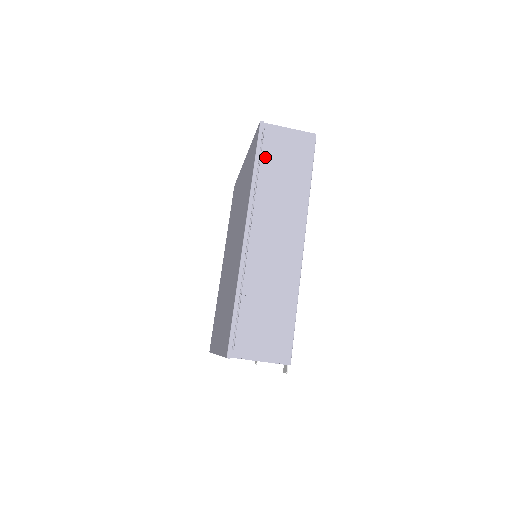
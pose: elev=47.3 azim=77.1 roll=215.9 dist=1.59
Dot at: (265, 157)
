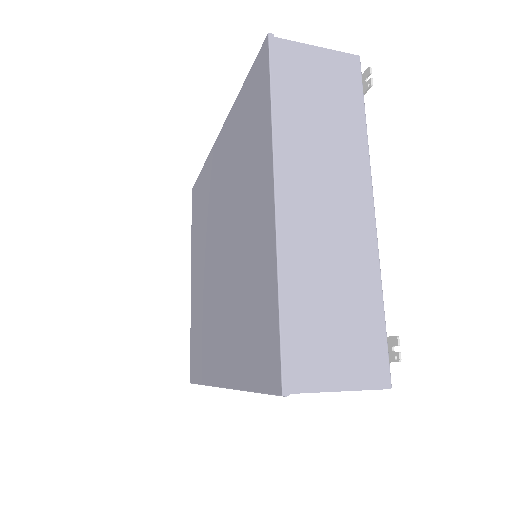
Dot at: occluded
